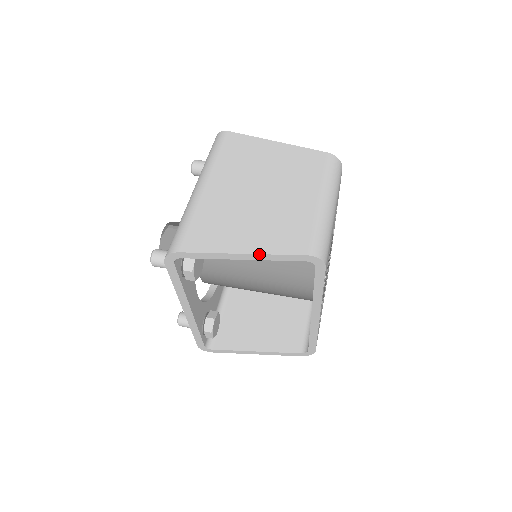
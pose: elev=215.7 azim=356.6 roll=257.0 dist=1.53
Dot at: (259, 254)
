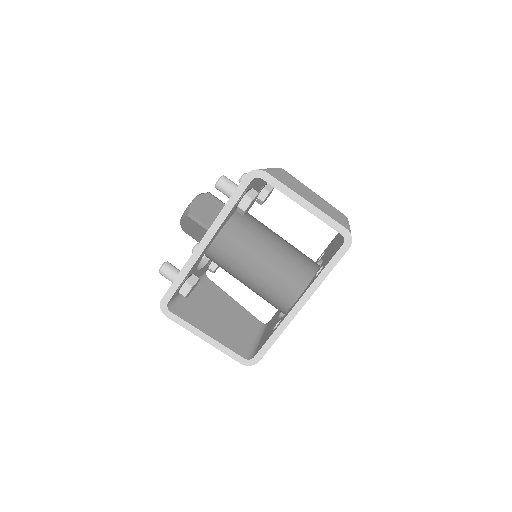
Dot at: (317, 208)
